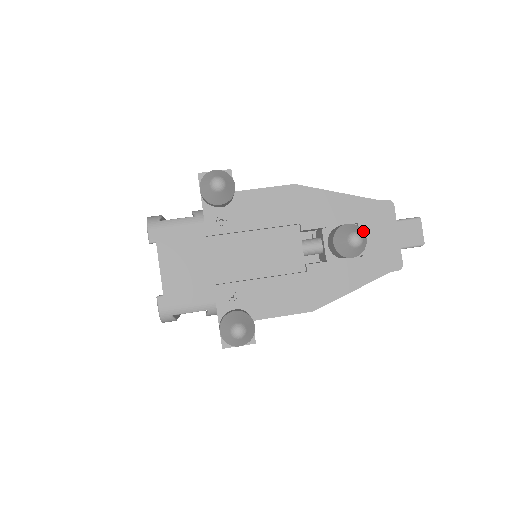
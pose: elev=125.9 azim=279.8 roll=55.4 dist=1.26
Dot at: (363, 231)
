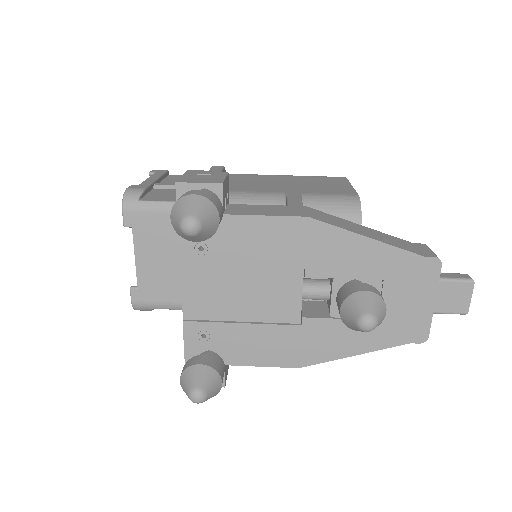
Dot at: (384, 304)
